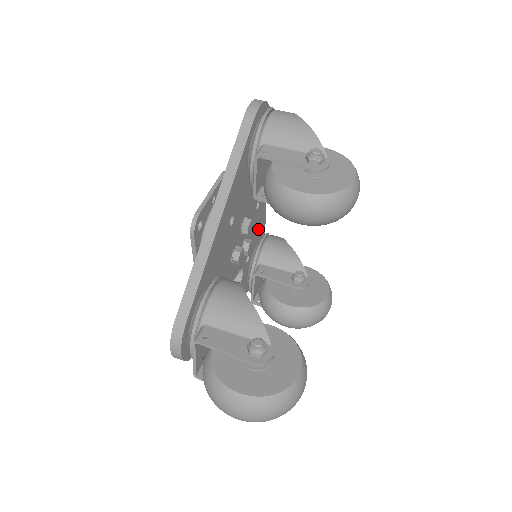
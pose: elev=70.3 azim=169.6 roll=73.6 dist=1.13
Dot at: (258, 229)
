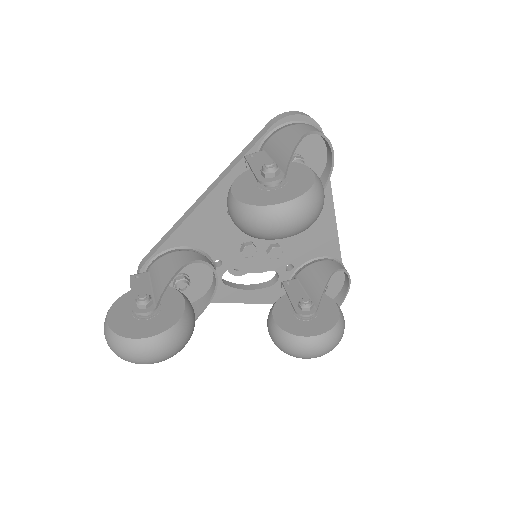
Dot at: (317, 247)
